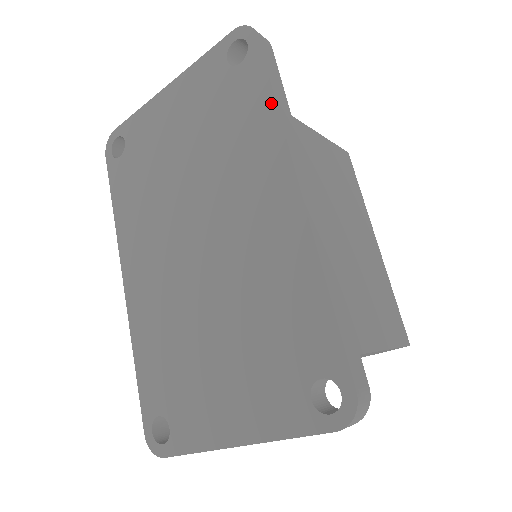
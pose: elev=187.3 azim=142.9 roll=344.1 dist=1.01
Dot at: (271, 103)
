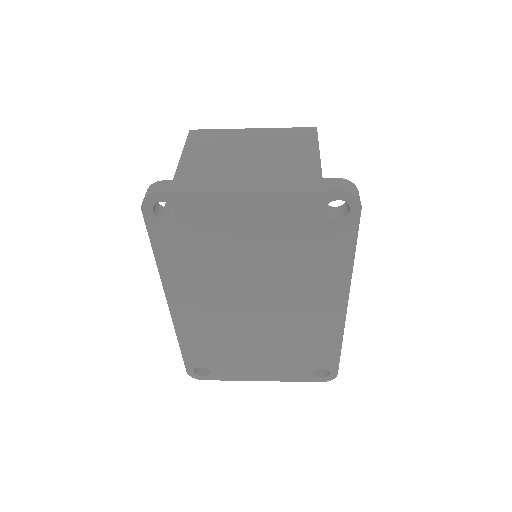
Dot at: (350, 258)
